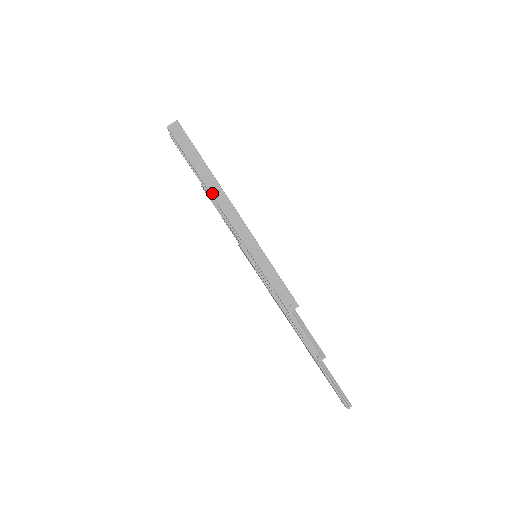
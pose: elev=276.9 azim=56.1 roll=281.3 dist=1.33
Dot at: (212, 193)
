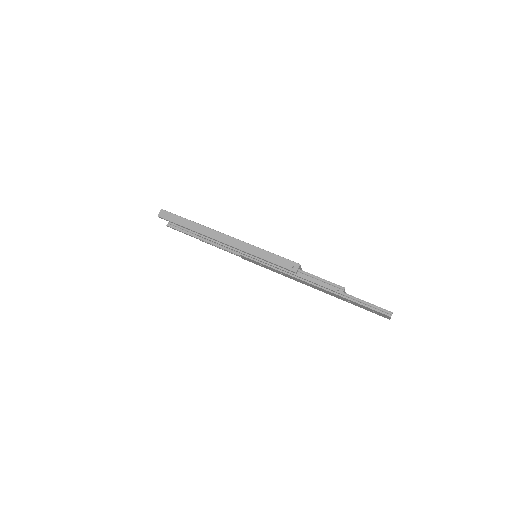
Dot at: (203, 233)
